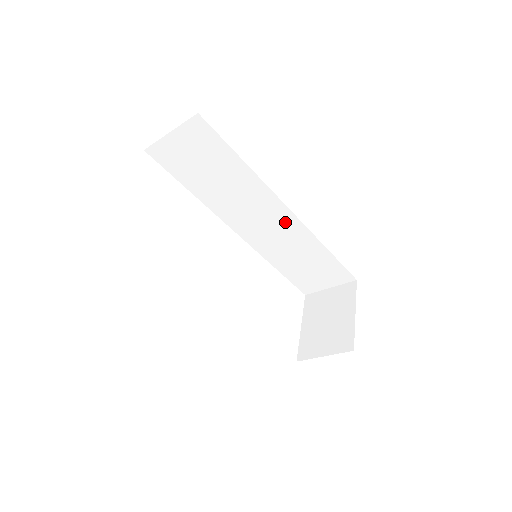
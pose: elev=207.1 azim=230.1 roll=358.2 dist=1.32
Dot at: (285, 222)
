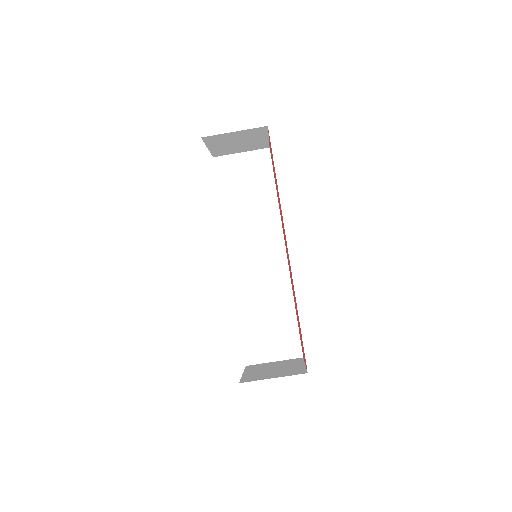
Dot at: (276, 263)
